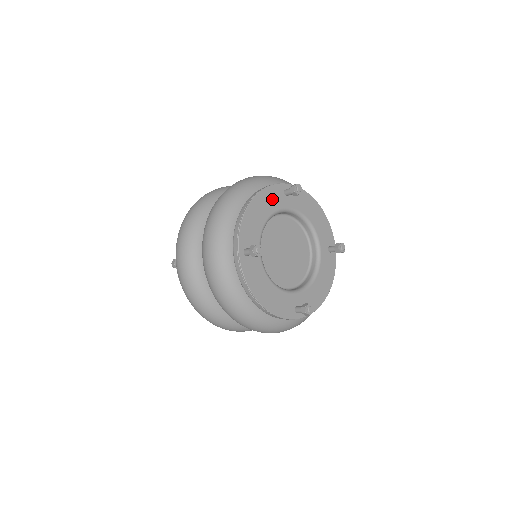
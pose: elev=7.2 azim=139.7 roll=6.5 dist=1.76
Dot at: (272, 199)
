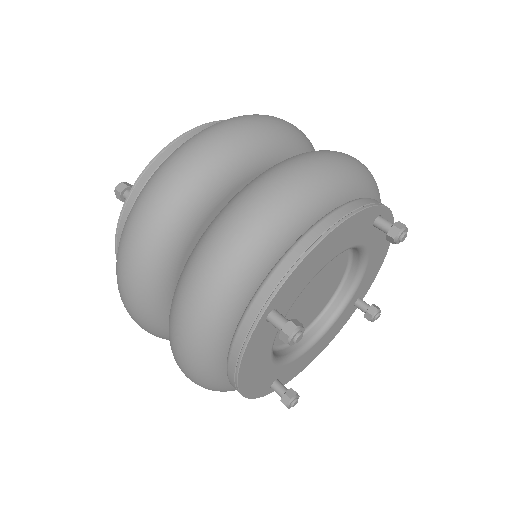
Dot at: (259, 347)
